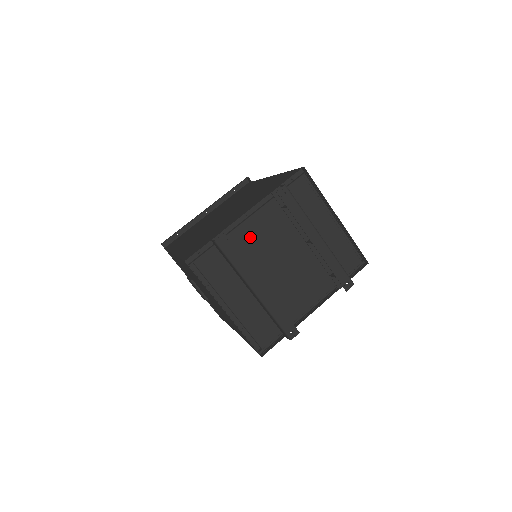
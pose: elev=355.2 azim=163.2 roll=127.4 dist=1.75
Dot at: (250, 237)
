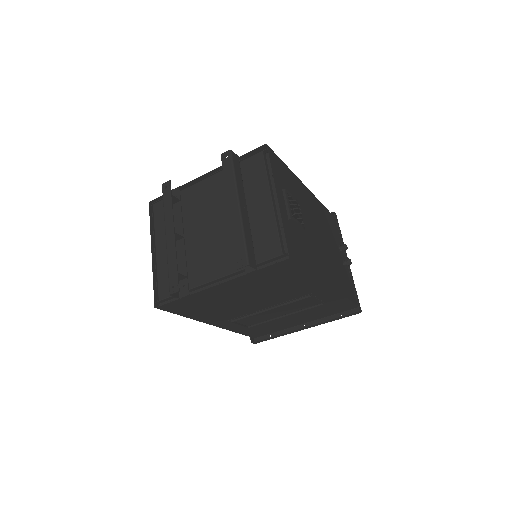
Dot at: (197, 196)
